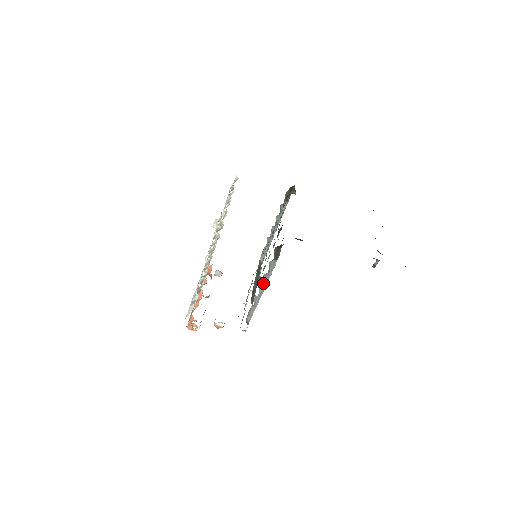
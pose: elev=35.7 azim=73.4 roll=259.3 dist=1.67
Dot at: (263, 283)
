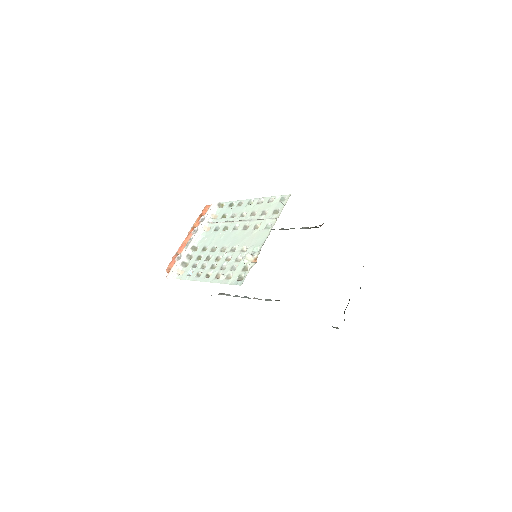
Dot at: occluded
